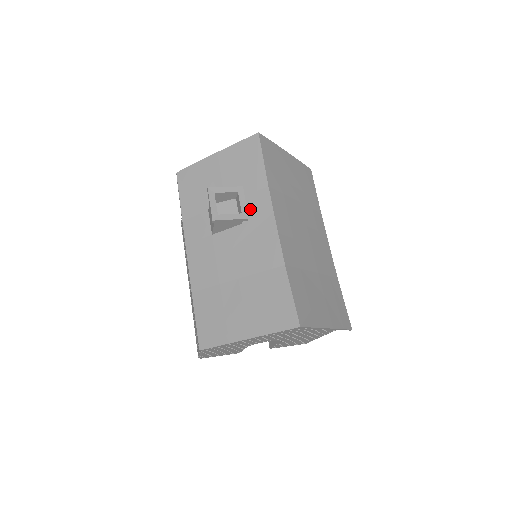
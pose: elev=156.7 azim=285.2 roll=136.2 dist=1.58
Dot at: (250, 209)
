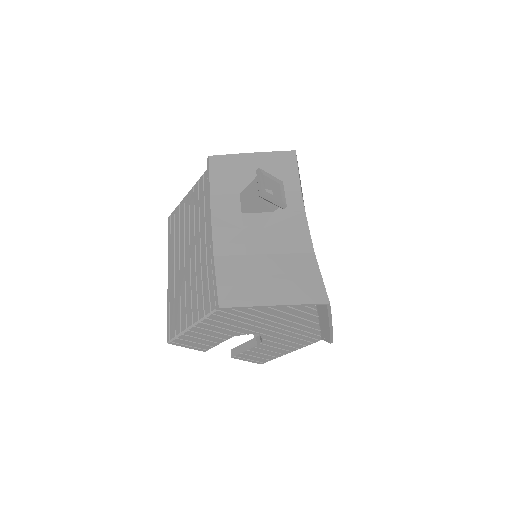
Dot at: occluded
